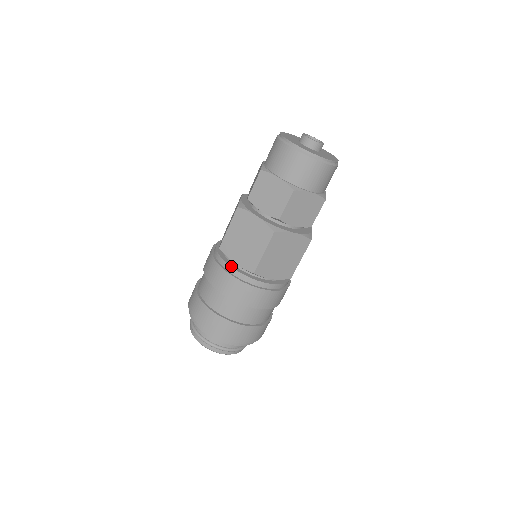
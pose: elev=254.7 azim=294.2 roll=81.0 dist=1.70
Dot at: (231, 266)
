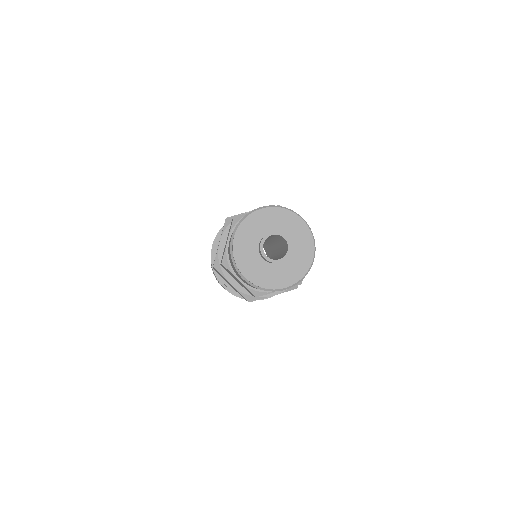
Dot at: (226, 285)
